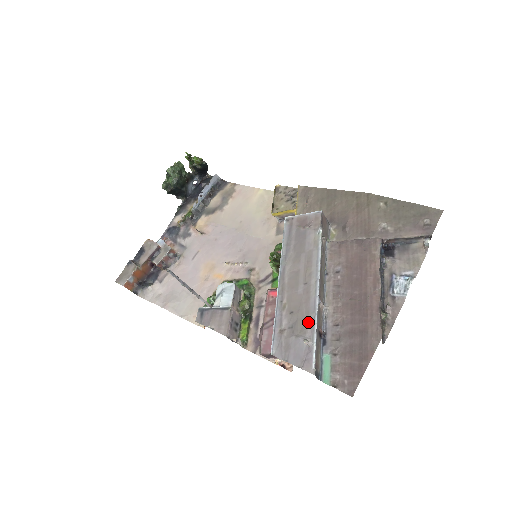
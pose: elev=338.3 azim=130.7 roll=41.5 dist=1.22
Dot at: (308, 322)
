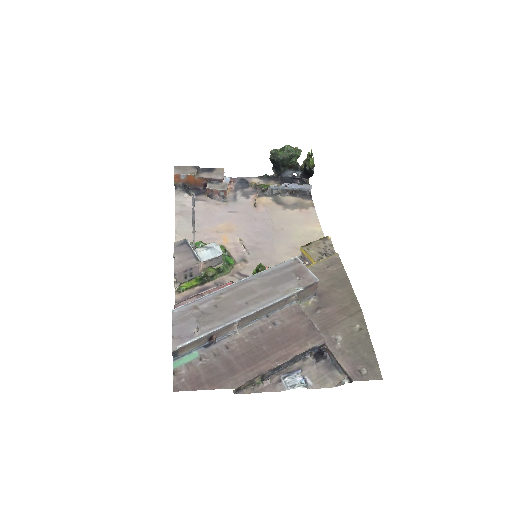
Dot at: (214, 323)
